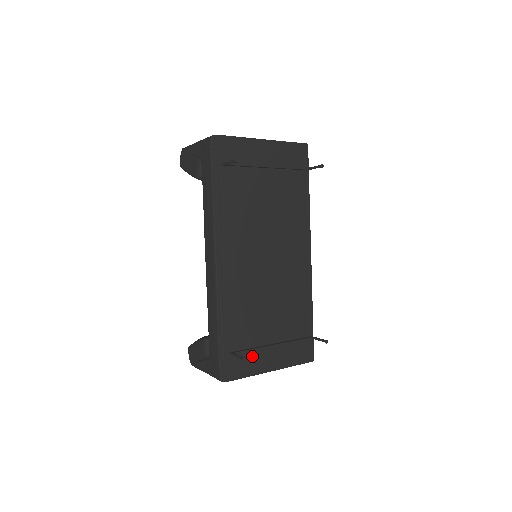
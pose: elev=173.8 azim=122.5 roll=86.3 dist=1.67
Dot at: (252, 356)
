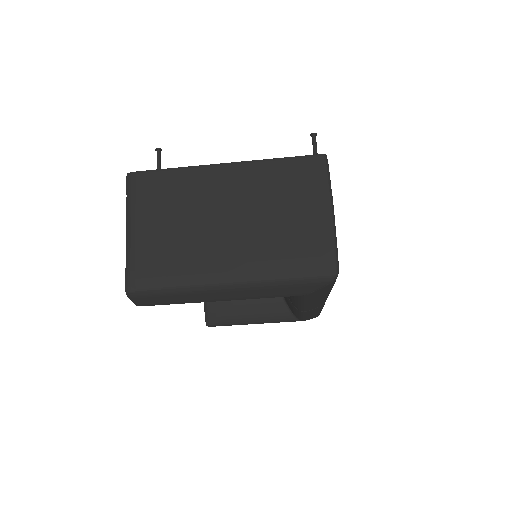
Dot at: occluded
